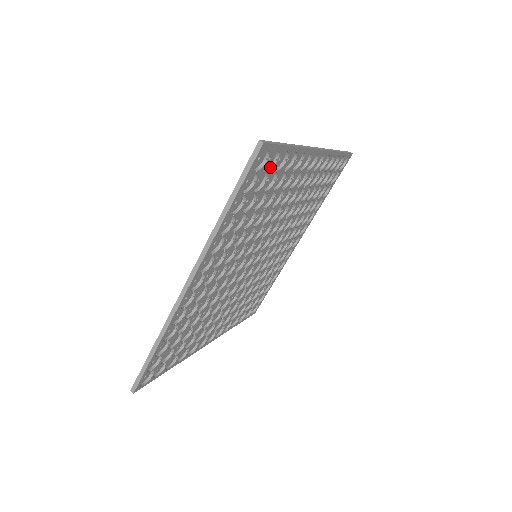
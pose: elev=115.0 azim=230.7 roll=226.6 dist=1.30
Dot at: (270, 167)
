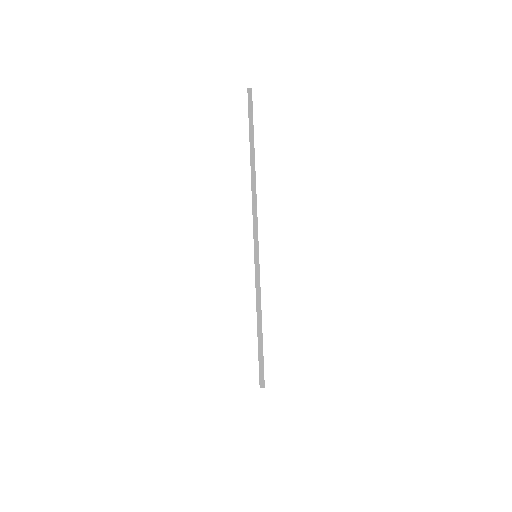
Dot at: occluded
